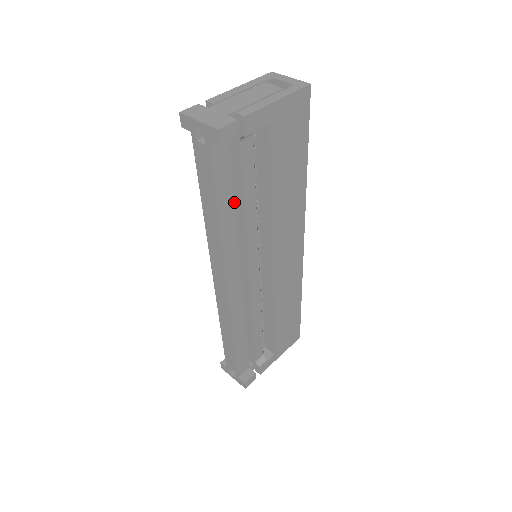
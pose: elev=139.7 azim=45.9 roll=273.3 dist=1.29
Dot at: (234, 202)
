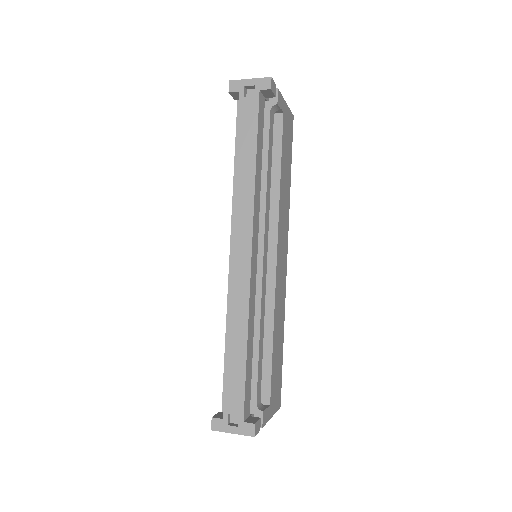
Dot at: (261, 163)
